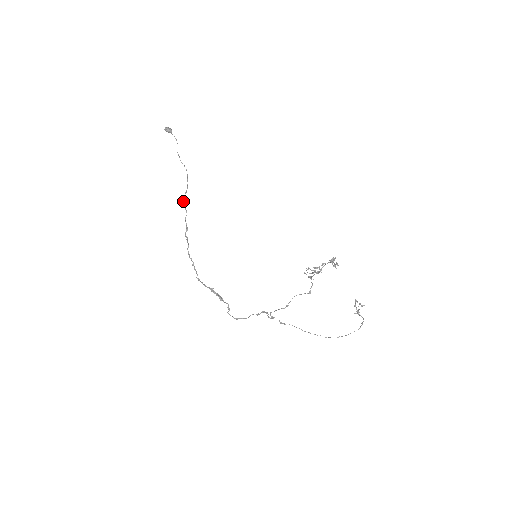
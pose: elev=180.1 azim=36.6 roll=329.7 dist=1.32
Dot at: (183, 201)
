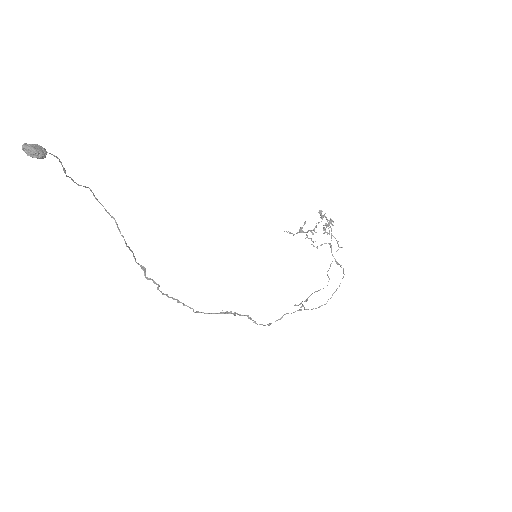
Dot at: (126, 245)
